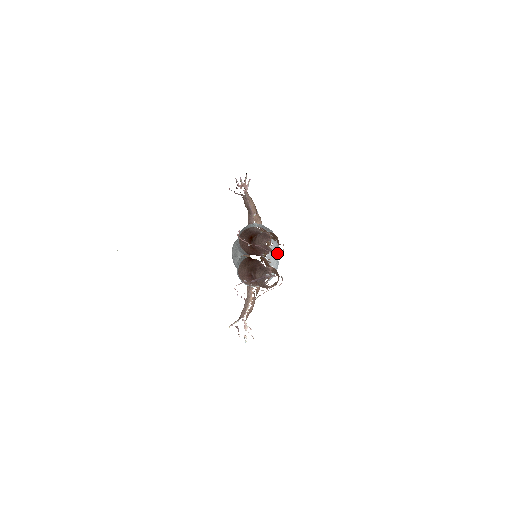
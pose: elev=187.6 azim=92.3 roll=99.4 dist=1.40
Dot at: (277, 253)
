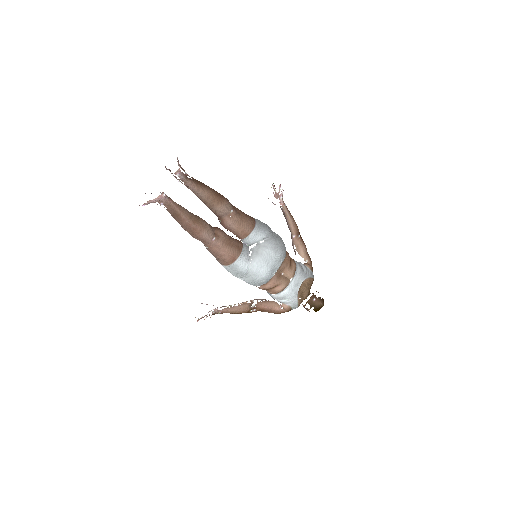
Dot at: (267, 255)
